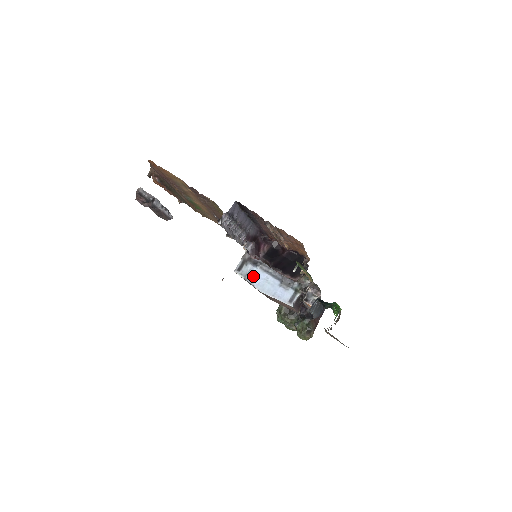
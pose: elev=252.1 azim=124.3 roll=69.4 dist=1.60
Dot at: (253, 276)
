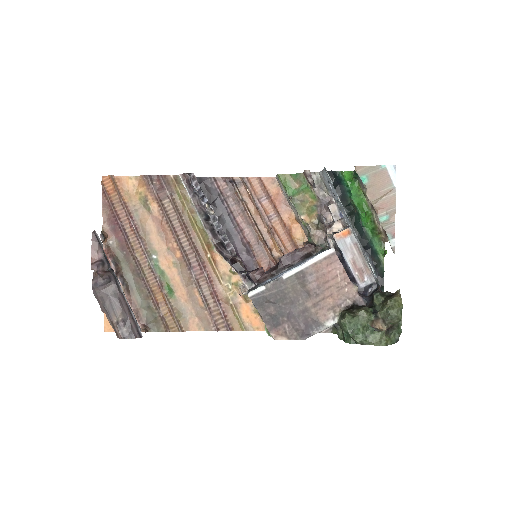
Dot at: (271, 280)
